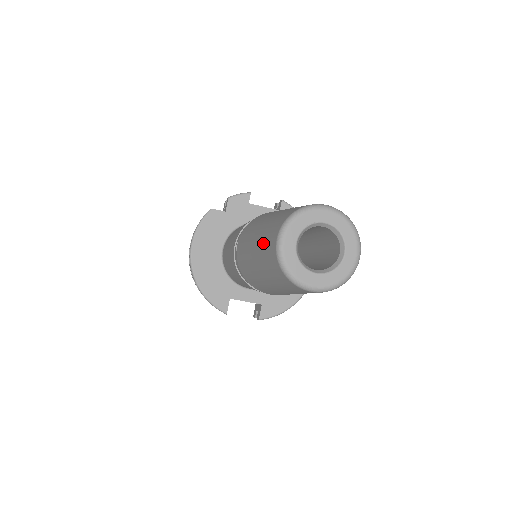
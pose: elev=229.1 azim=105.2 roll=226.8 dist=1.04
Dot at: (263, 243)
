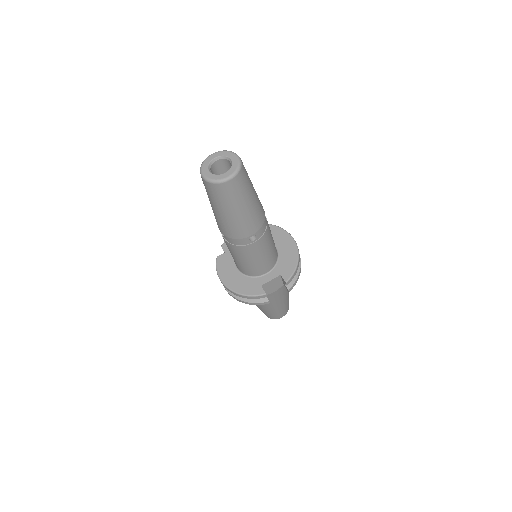
Dot at: (207, 193)
